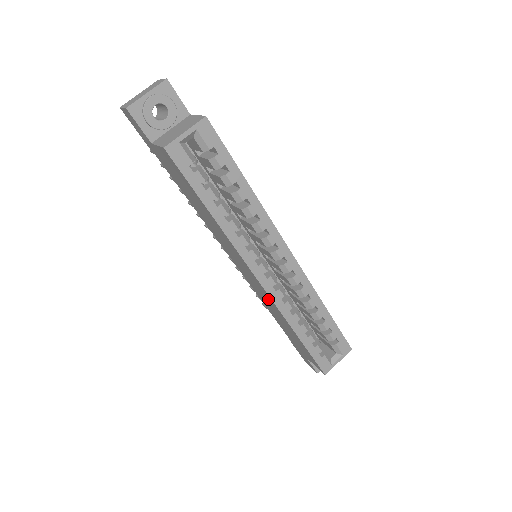
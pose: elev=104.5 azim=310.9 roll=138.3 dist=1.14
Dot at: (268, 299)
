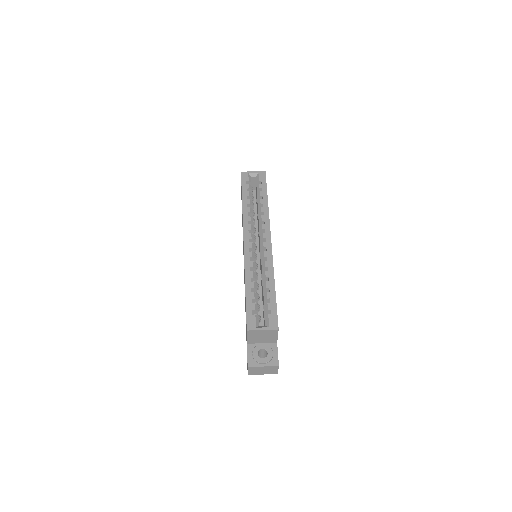
Dot at: occluded
